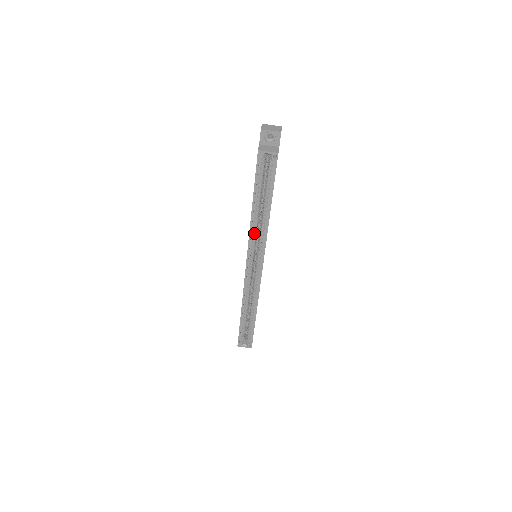
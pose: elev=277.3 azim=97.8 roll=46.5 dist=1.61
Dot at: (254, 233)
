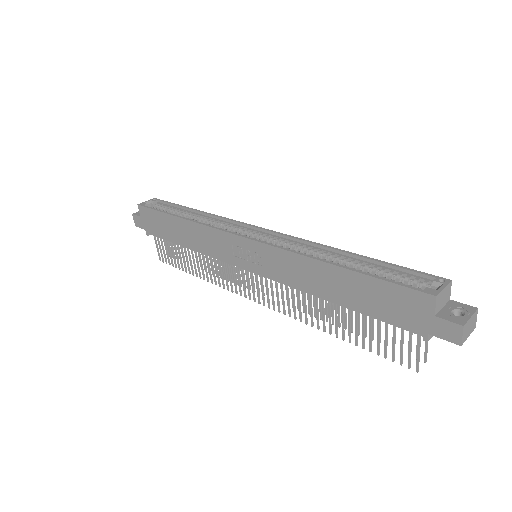
Dot at: occluded
